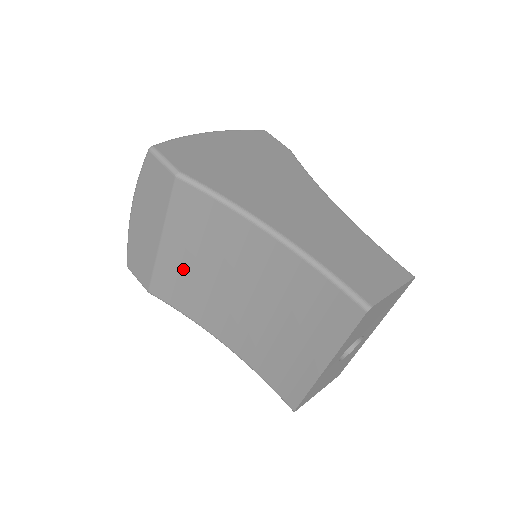
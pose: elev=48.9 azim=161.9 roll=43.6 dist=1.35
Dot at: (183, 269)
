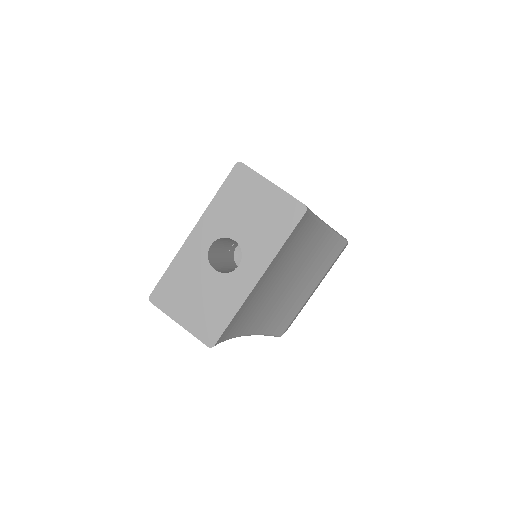
Dot at: occluded
